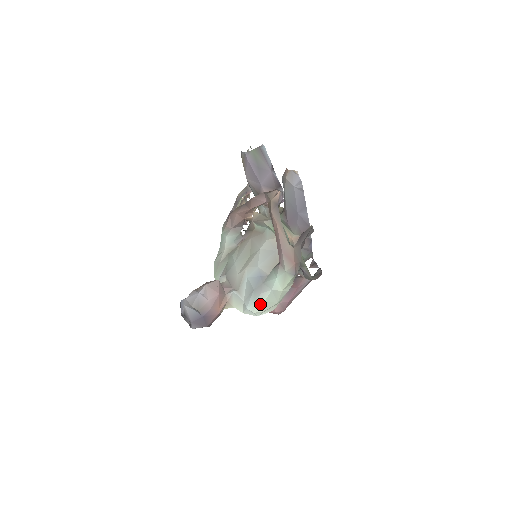
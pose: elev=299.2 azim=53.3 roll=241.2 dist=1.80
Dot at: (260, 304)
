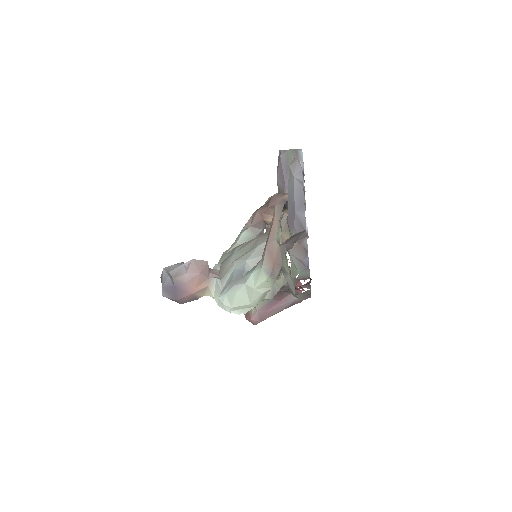
Dot at: (231, 296)
